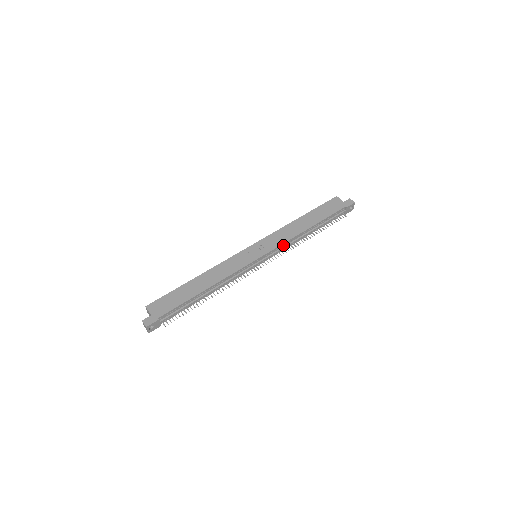
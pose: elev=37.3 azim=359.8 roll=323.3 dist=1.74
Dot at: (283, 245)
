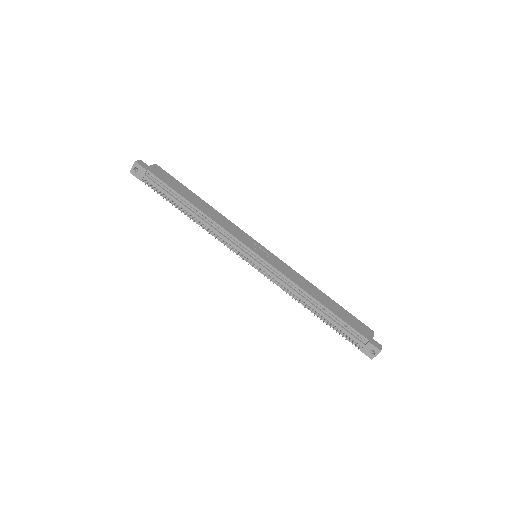
Dot at: (283, 278)
